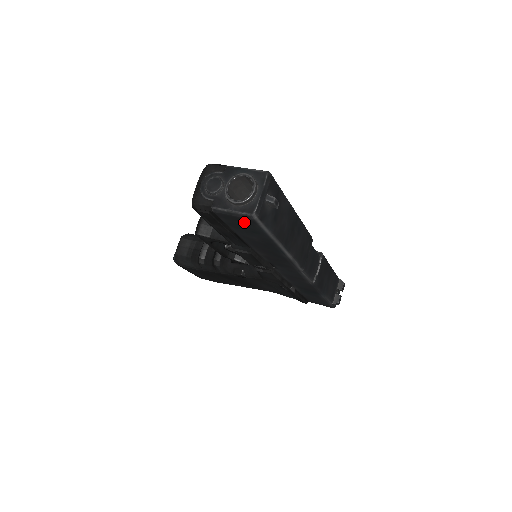
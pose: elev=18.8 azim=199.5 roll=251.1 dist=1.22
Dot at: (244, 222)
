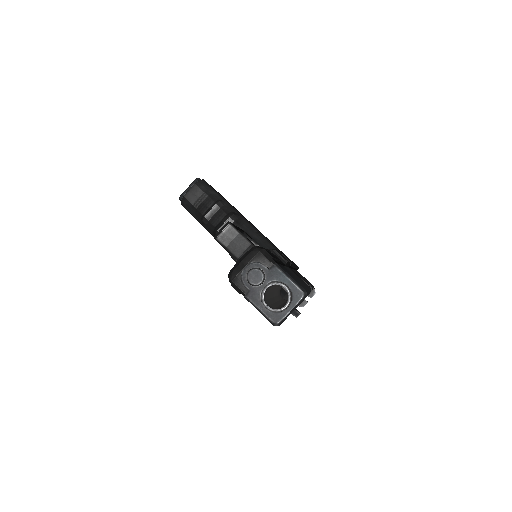
Dot at: occluded
